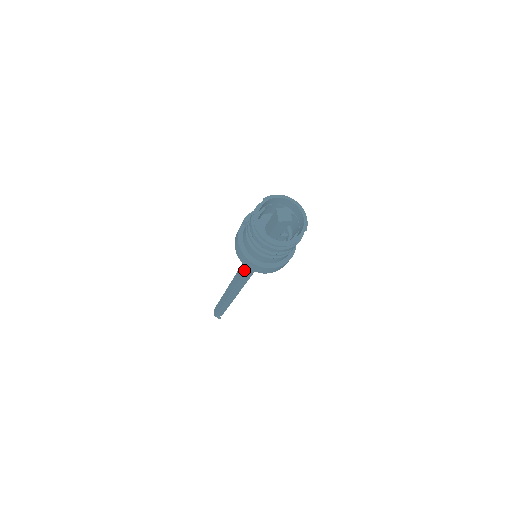
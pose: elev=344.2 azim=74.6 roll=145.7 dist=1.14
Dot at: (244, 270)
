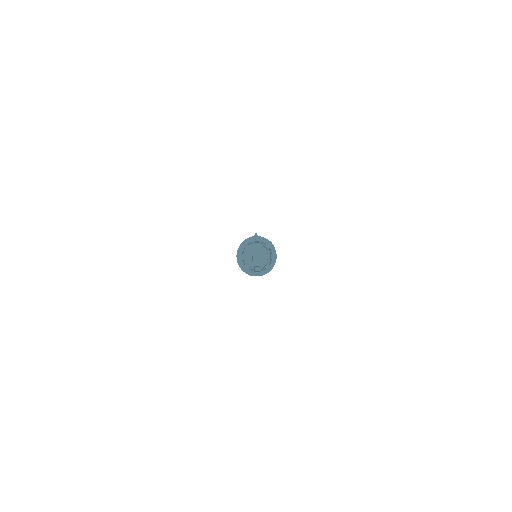
Dot at: occluded
